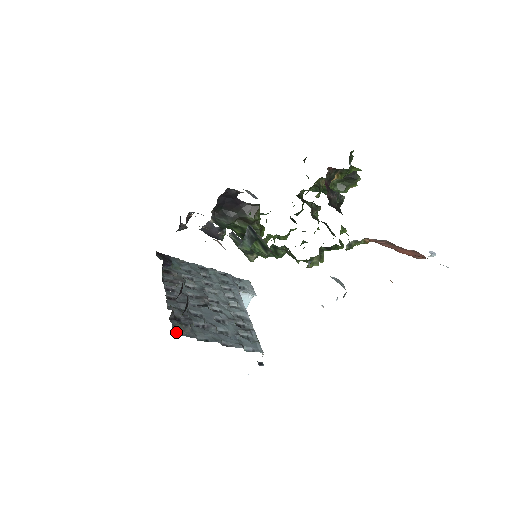
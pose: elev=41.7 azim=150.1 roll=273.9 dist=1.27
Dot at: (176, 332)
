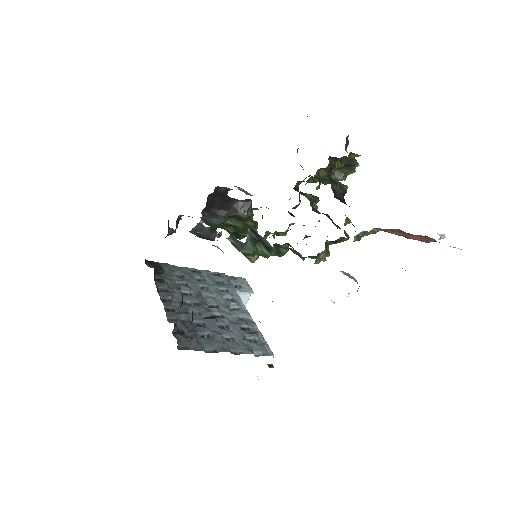
Dot at: (182, 347)
